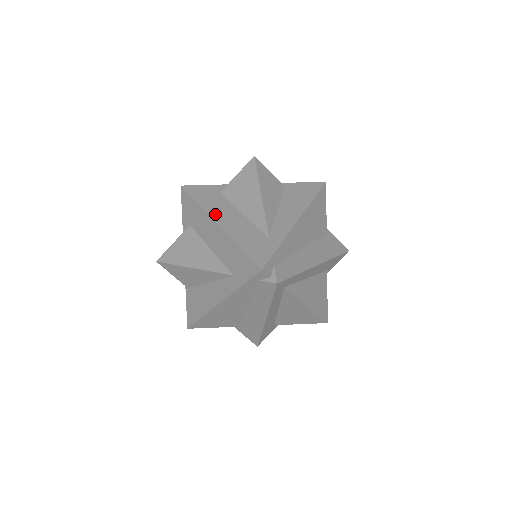
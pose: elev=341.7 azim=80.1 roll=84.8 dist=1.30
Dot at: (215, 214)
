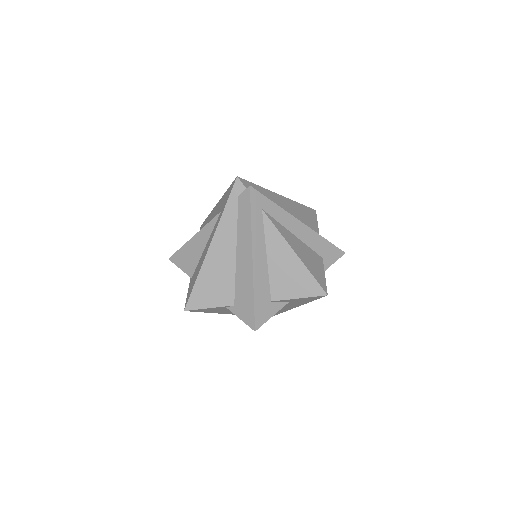
Dot at: occluded
